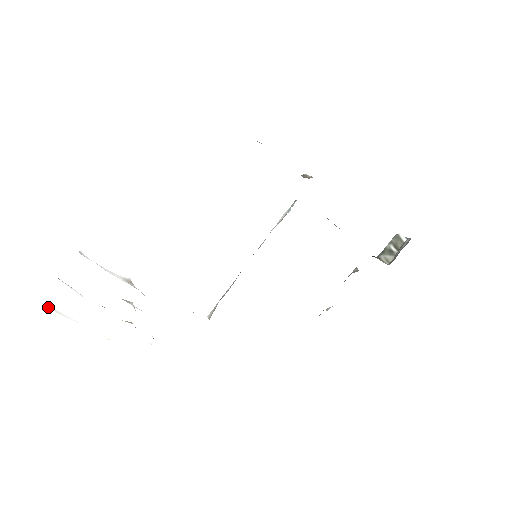
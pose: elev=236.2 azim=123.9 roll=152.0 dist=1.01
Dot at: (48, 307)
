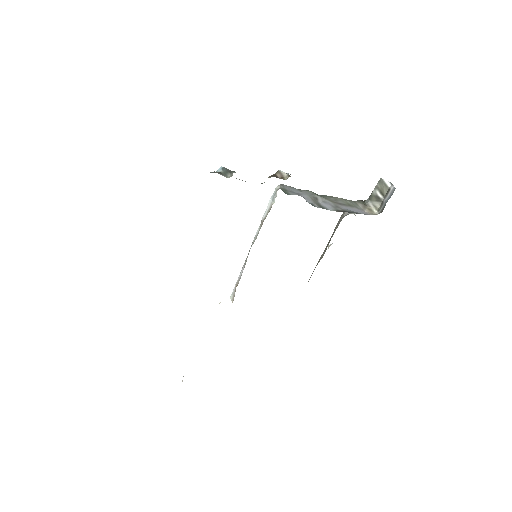
Dot at: occluded
